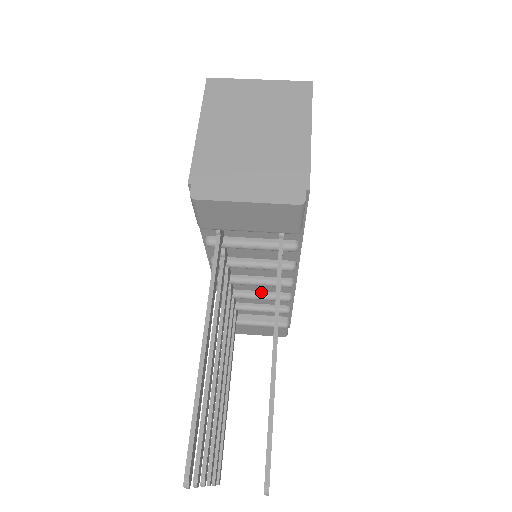
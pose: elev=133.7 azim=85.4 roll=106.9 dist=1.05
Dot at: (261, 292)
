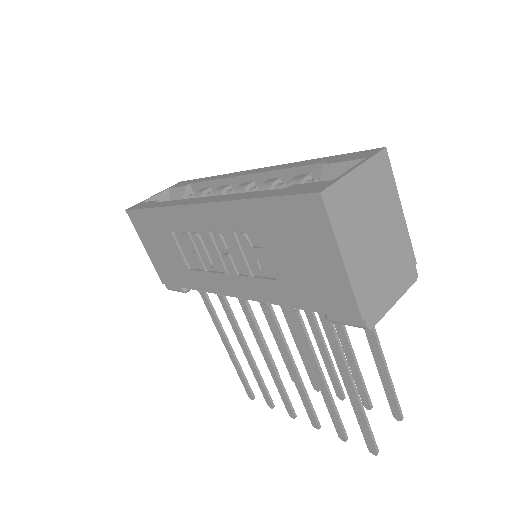
Dot at: occluded
